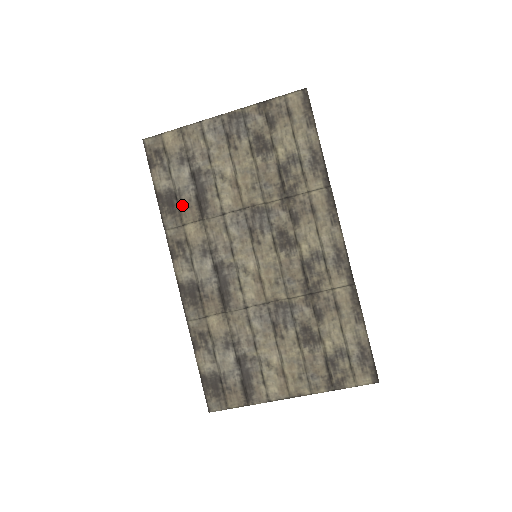
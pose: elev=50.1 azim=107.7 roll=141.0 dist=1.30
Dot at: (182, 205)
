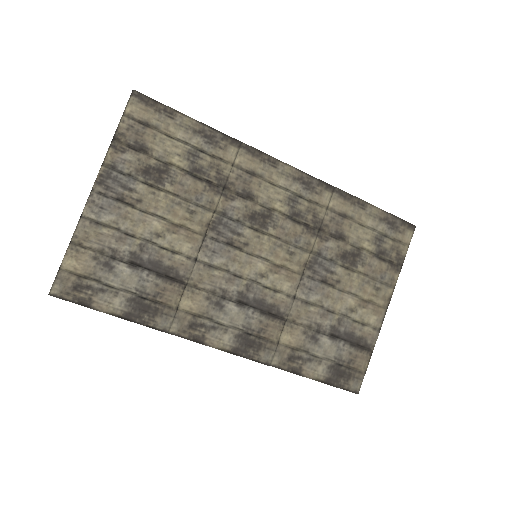
Dot at: (156, 297)
